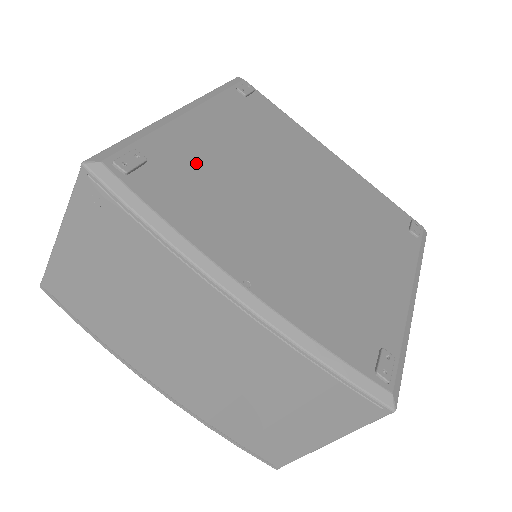
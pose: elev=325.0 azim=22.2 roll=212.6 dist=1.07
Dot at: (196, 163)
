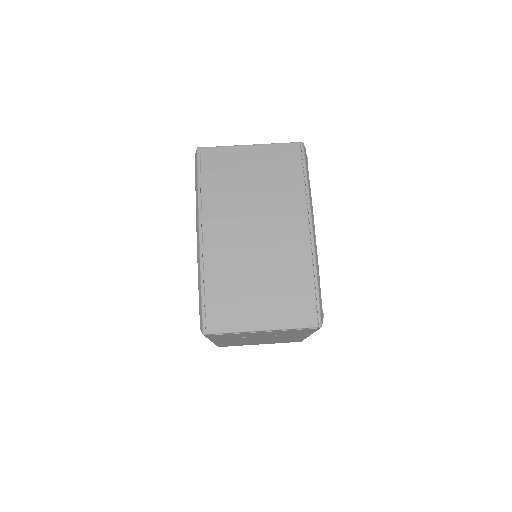
Dot at: occluded
